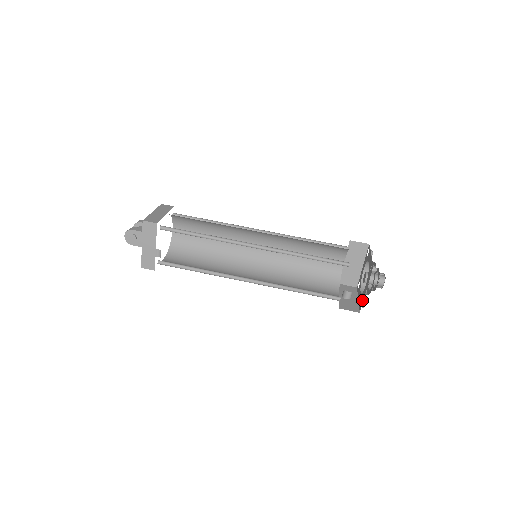
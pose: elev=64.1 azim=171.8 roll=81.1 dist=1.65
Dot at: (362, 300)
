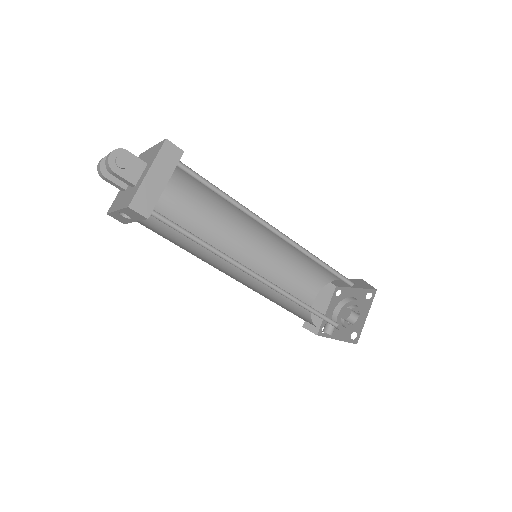
Dot at: (358, 330)
